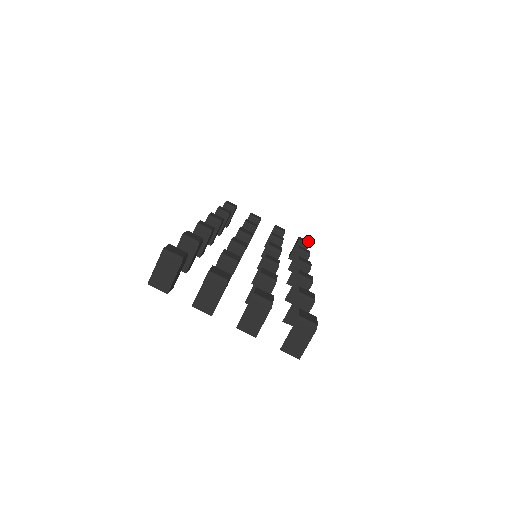
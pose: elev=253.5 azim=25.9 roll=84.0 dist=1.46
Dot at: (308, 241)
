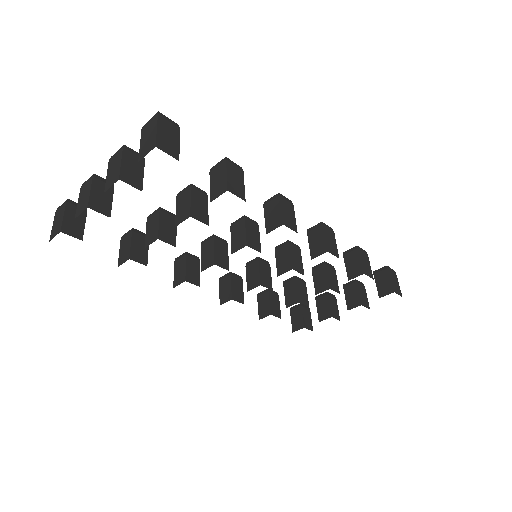
Dot at: occluded
